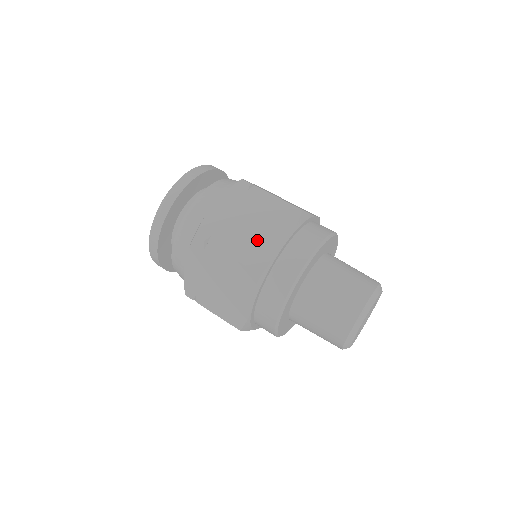
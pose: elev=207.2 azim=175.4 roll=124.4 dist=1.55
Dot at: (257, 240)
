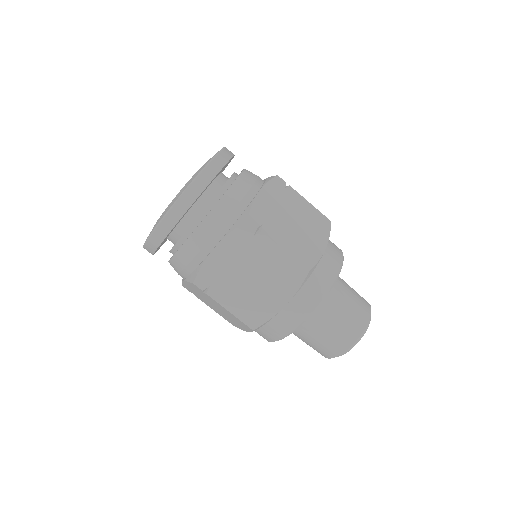
Dot at: (303, 239)
